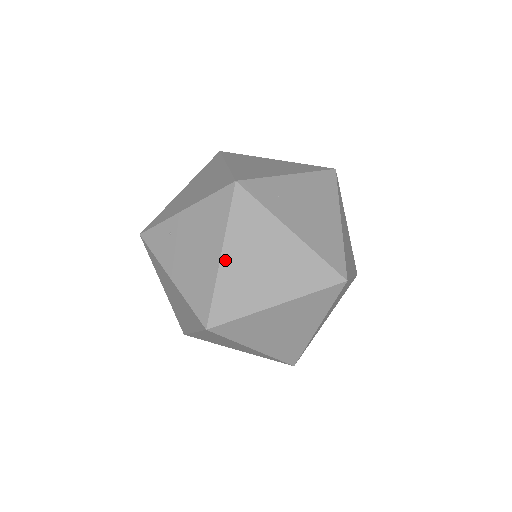
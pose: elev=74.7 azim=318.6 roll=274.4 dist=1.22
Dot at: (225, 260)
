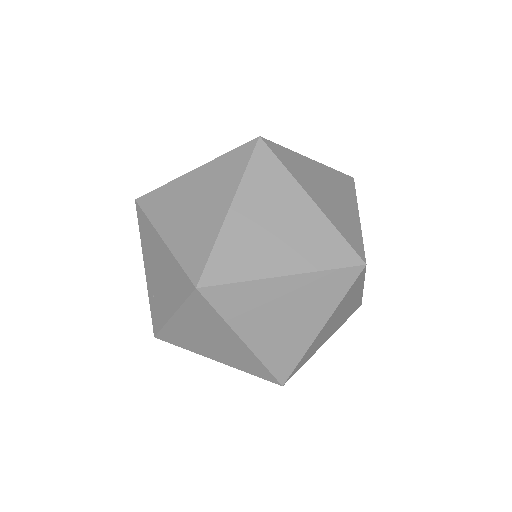
Dot at: (167, 237)
